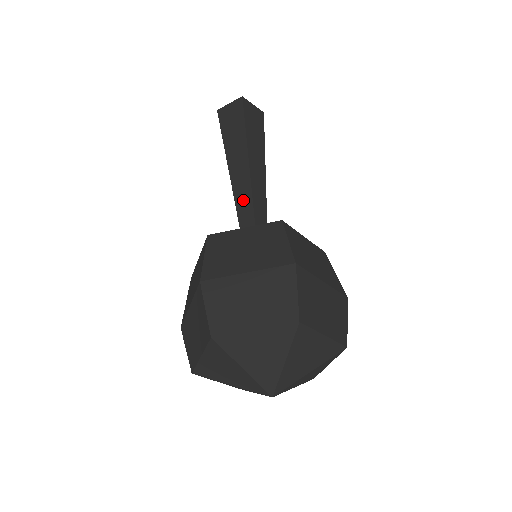
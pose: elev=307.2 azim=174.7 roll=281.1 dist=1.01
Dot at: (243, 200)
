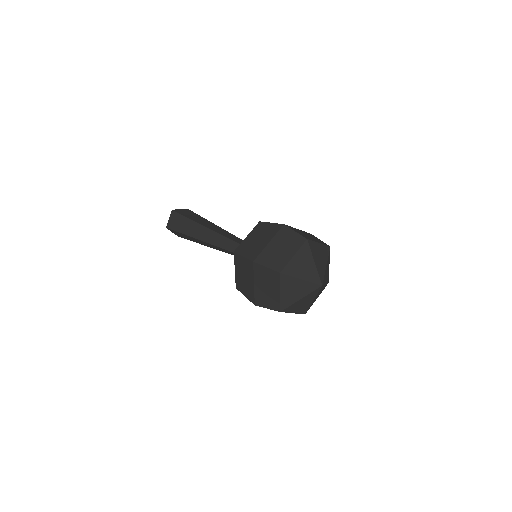
Dot at: (231, 237)
